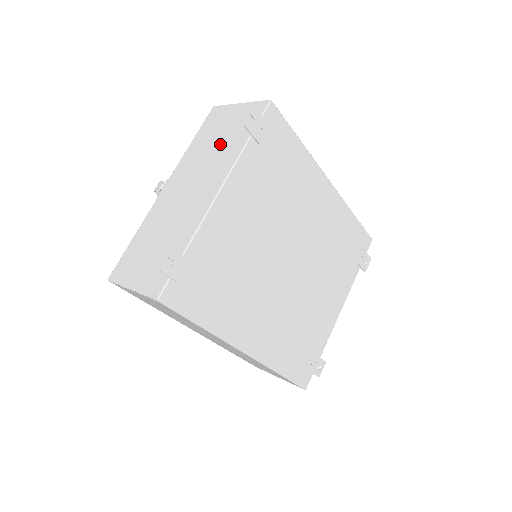
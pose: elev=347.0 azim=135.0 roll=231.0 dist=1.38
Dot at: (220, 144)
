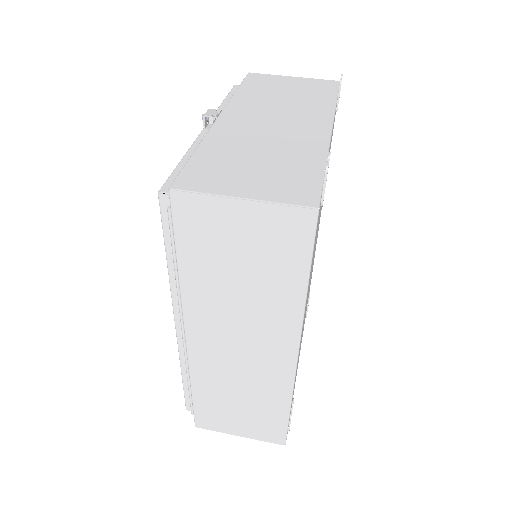
Dot at: (293, 97)
